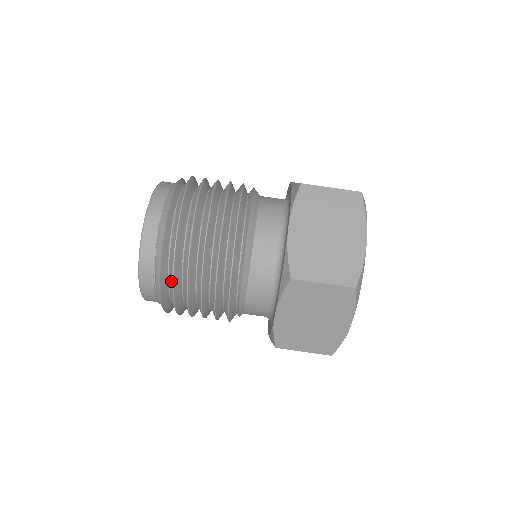
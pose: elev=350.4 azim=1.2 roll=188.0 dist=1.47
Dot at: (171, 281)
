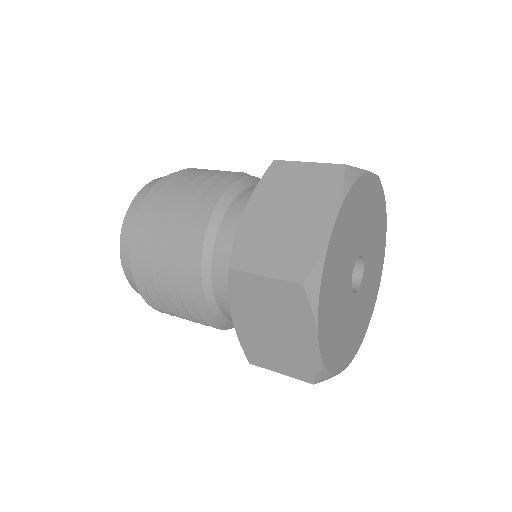
Dot at: (141, 272)
